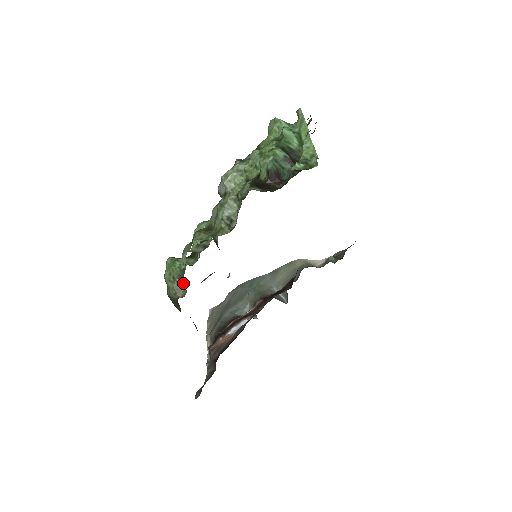
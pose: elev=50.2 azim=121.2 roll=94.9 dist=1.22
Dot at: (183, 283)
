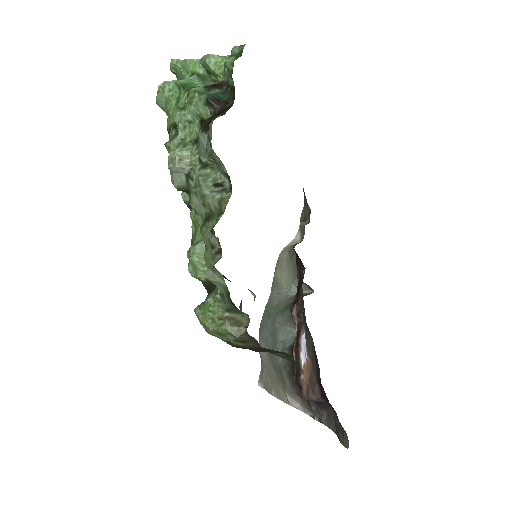
Dot at: (235, 310)
